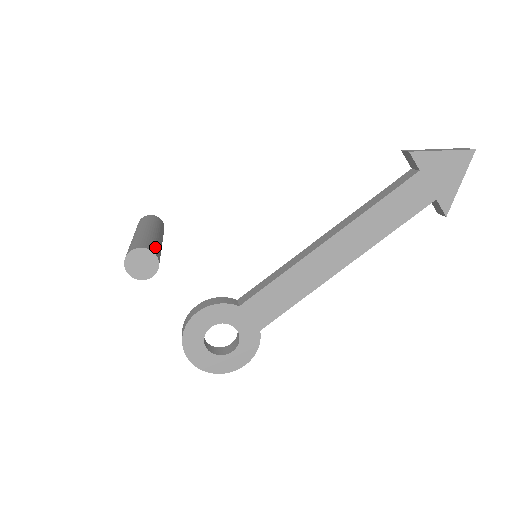
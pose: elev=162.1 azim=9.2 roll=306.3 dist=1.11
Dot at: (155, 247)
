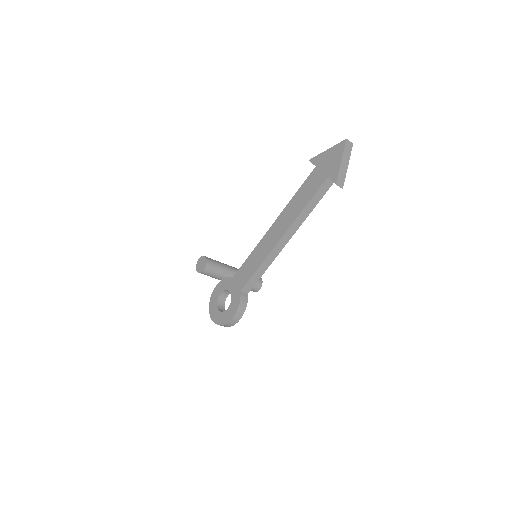
Dot at: (214, 260)
